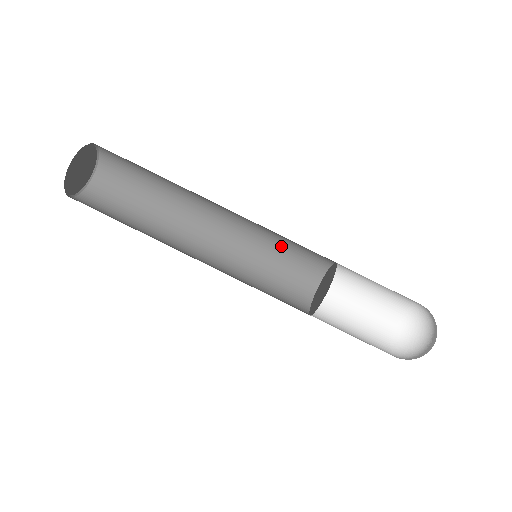
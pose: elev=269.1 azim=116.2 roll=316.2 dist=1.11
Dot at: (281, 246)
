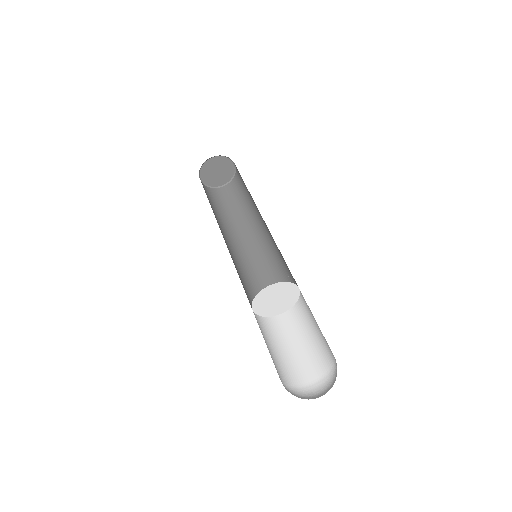
Dot at: occluded
